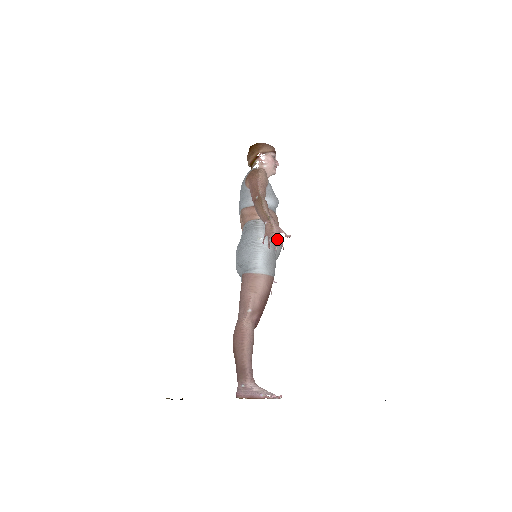
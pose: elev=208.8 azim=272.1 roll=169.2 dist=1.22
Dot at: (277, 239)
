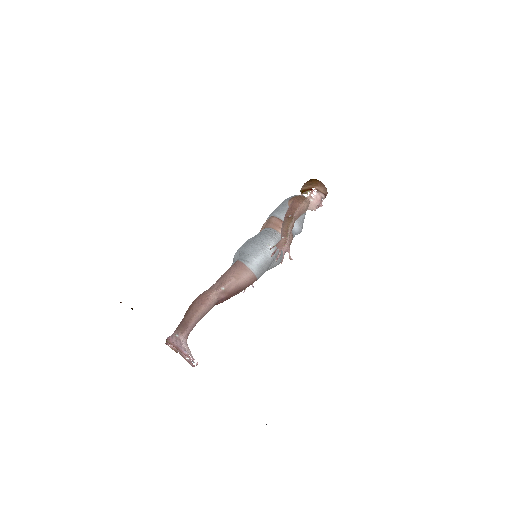
Dot at: (280, 256)
